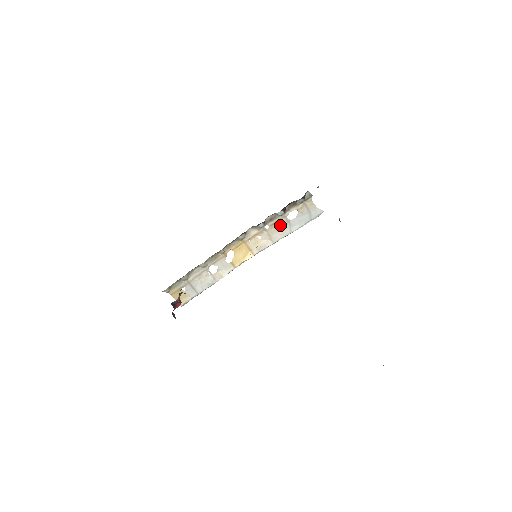
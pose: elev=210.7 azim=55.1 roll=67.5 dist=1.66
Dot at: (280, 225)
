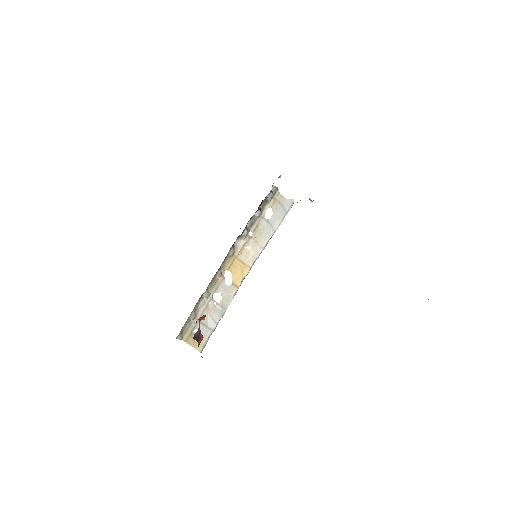
Dot at: (262, 228)
